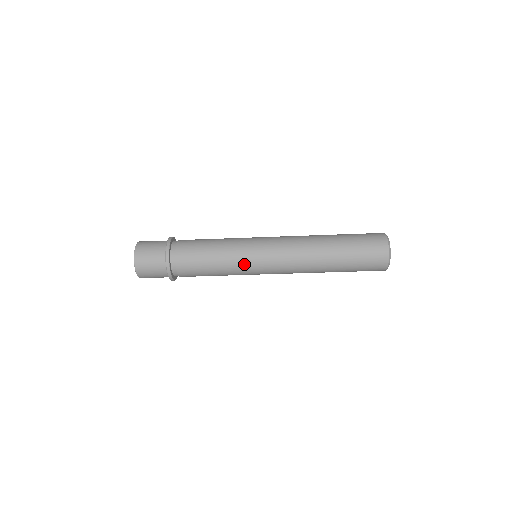
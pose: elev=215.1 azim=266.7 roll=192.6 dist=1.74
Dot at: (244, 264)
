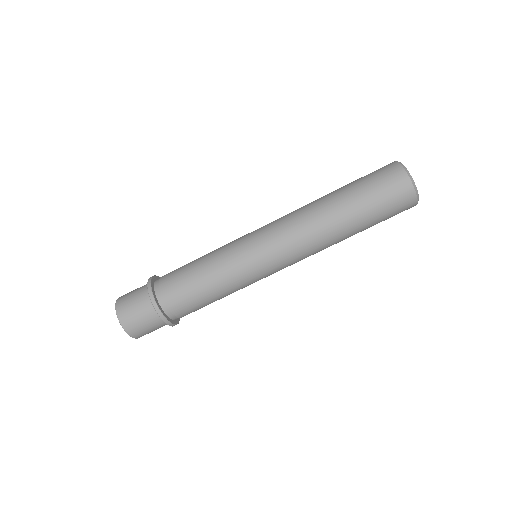
Dot at: (238, 259)
